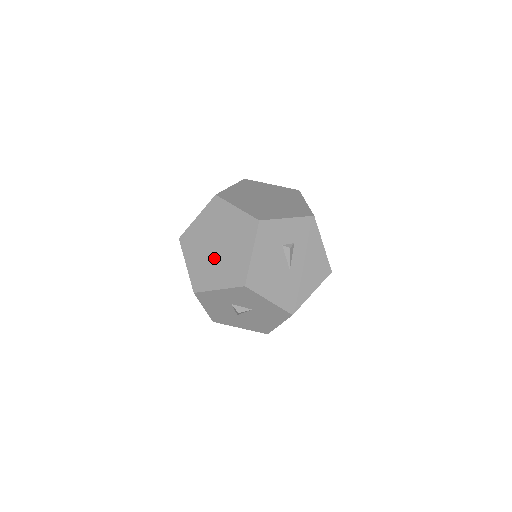
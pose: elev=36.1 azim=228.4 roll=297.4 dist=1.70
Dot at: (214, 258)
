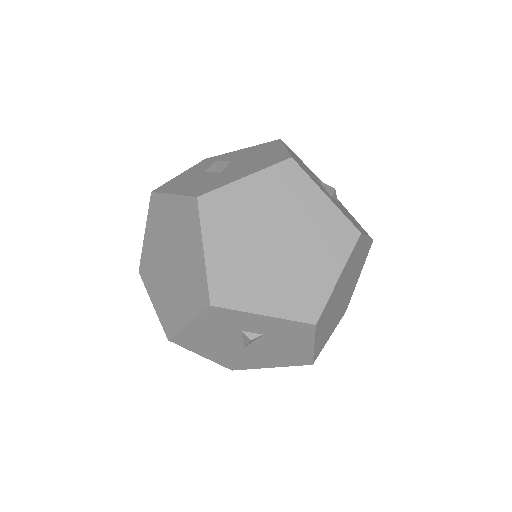
Dot at: (163, 269)
